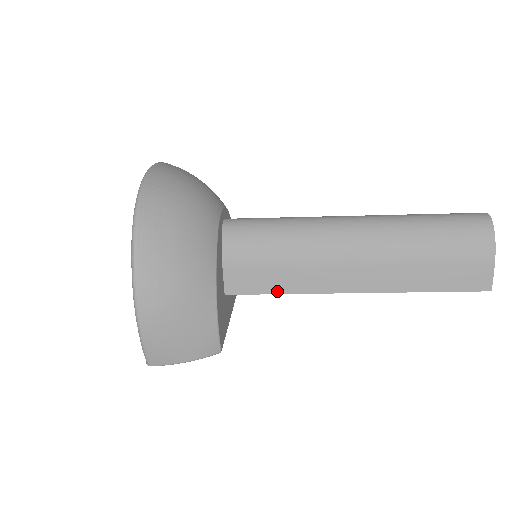
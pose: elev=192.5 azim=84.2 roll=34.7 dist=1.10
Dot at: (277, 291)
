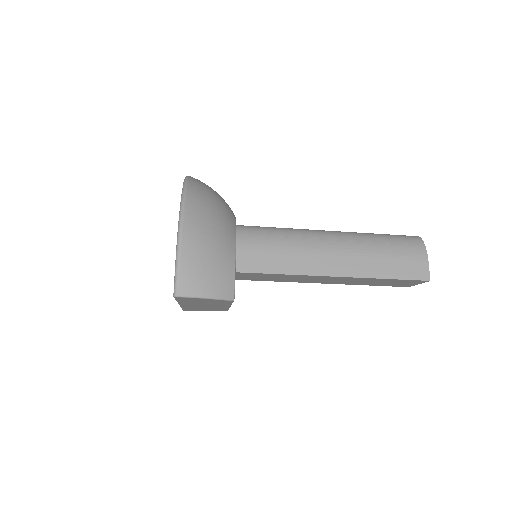
Dot at: (276, 271)
